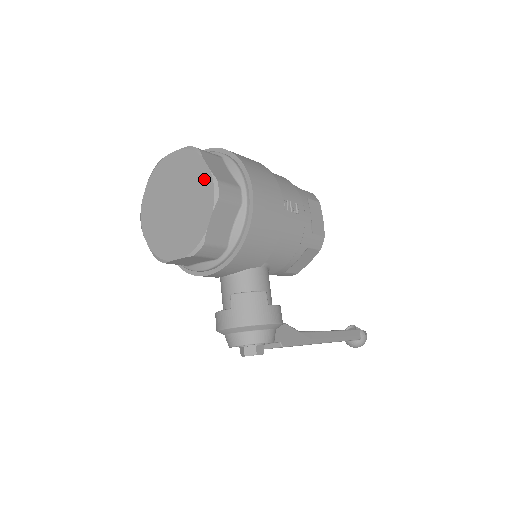
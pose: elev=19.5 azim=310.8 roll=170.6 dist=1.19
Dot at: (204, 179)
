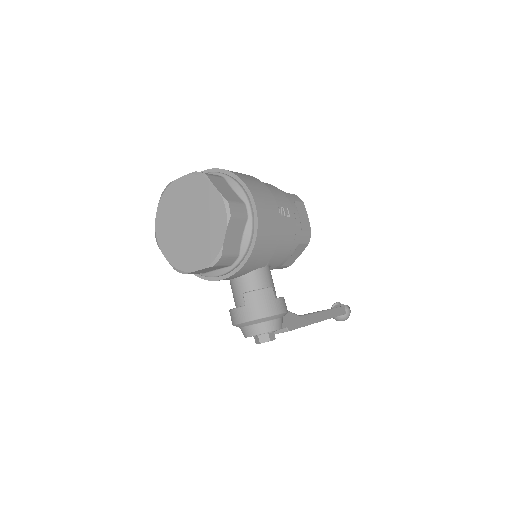
Dot at: (215, 200)
